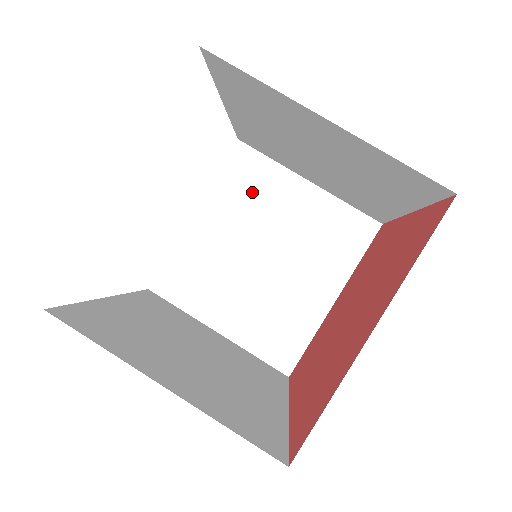
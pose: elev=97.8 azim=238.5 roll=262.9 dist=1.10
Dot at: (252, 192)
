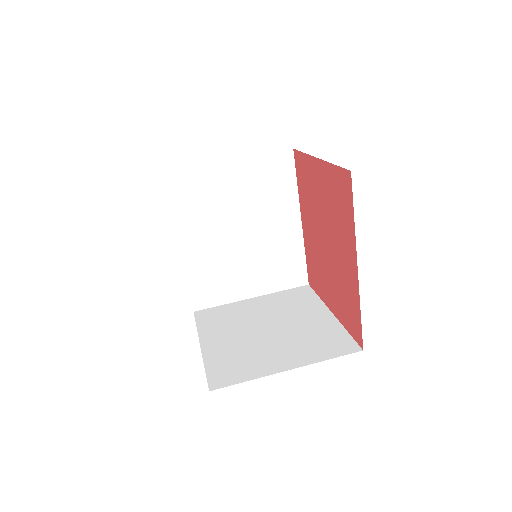
Dot at: (226, 318)
